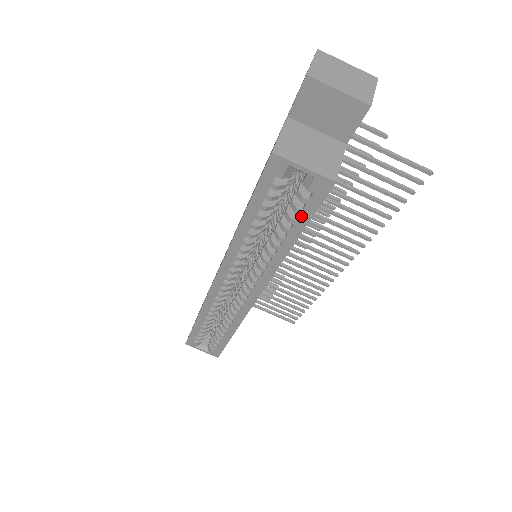
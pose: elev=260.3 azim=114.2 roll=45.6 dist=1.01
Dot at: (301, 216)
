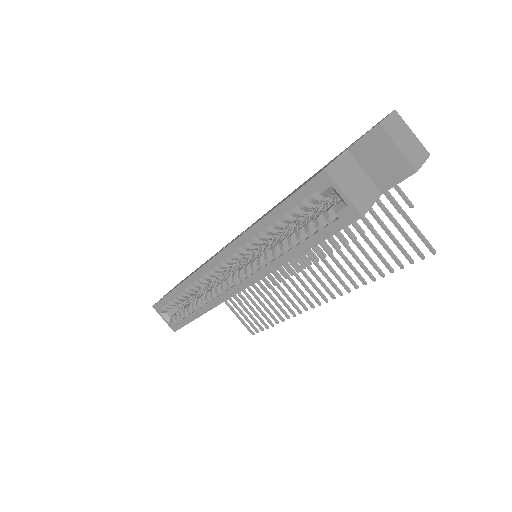
Dot at: (319, 233)
